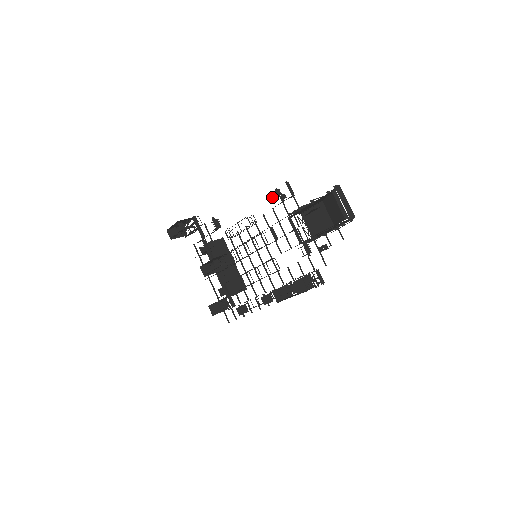
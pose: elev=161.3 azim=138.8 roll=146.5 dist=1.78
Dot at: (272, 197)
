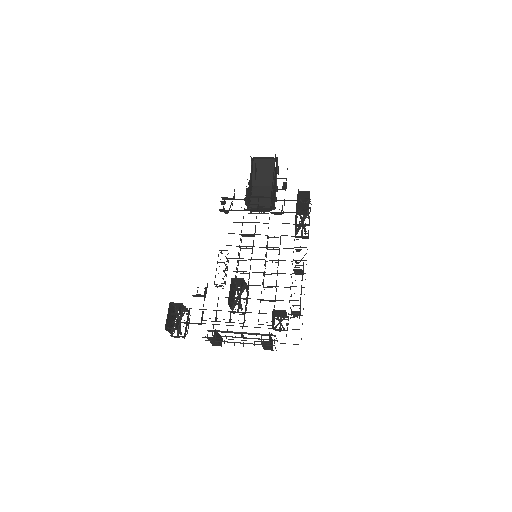
Dot at: (223, 207)
